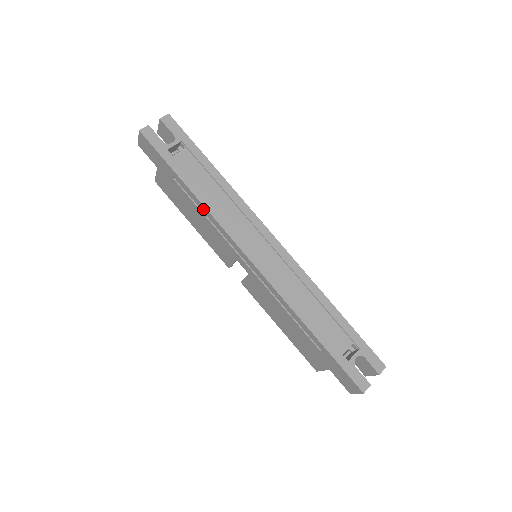
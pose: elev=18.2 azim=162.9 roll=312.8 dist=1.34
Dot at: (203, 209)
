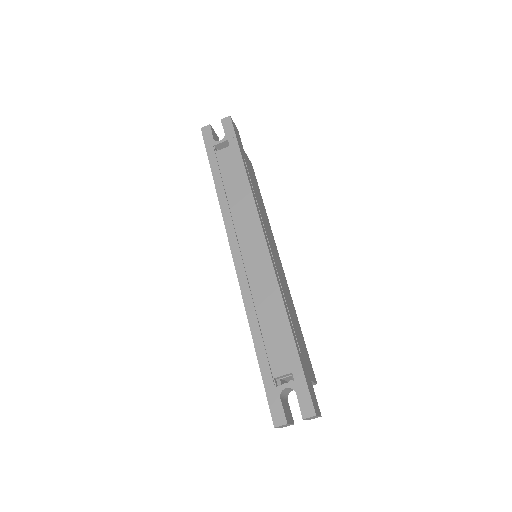
Dot at: occluded
